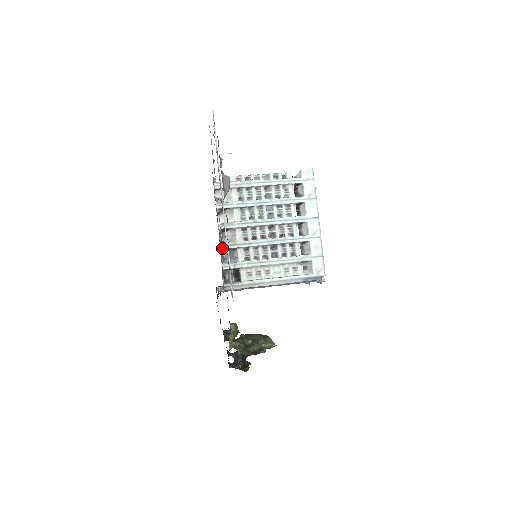
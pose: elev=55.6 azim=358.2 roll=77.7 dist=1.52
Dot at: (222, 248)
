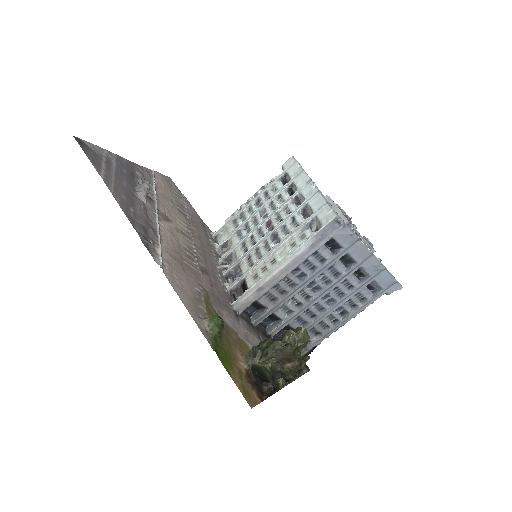
Dot at: (195, 259)
